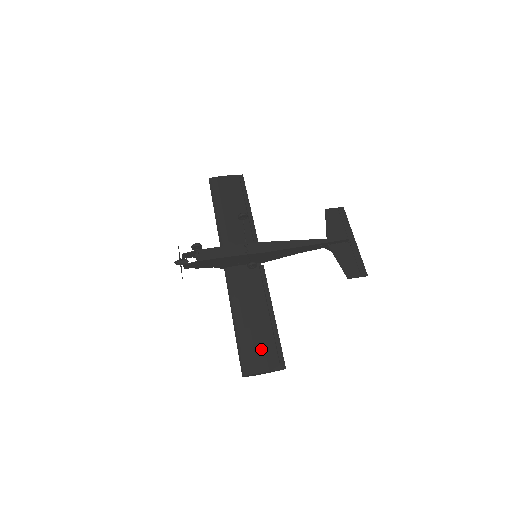
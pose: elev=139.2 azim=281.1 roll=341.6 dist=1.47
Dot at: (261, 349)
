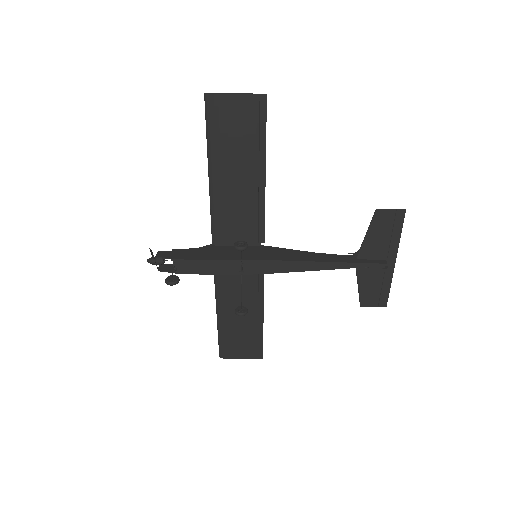
Dot at: (242, 343)
